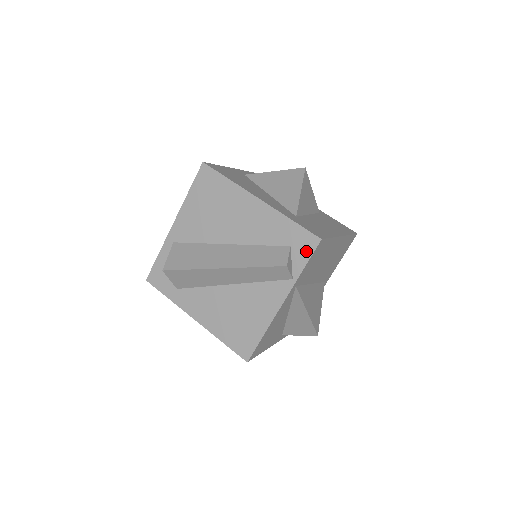
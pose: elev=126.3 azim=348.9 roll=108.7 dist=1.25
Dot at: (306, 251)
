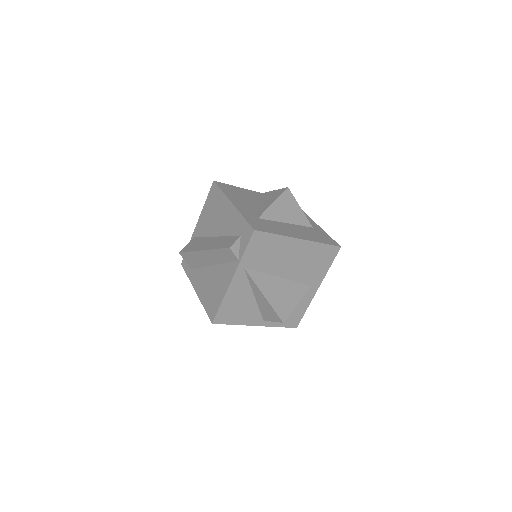
Dot at: (247, 239)
